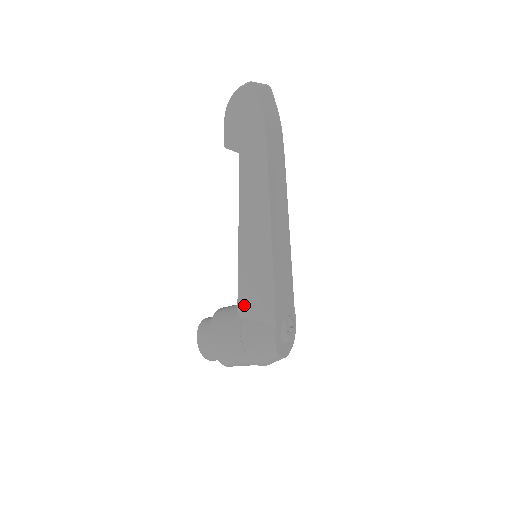
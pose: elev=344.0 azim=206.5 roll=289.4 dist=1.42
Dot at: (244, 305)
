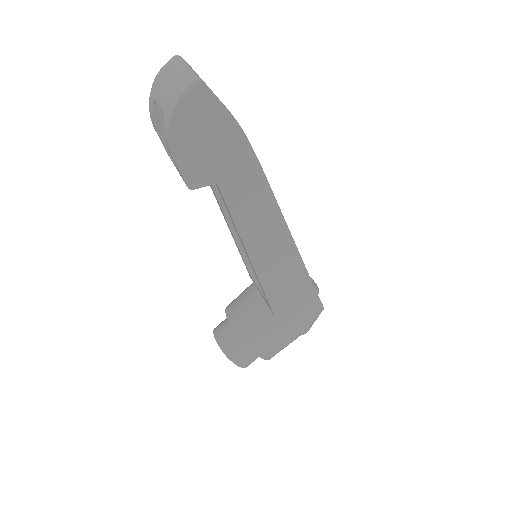
Dot at: (280, 306)
